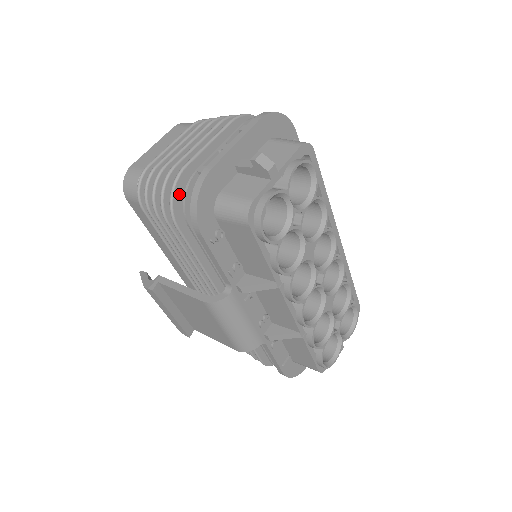
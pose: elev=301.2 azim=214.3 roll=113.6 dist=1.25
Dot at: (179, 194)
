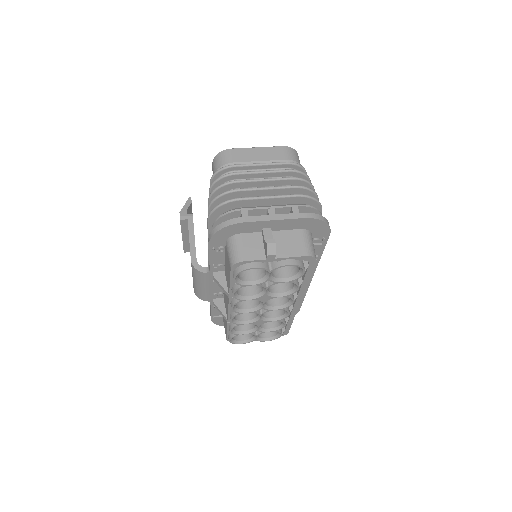
Dot at: (223, 209)
